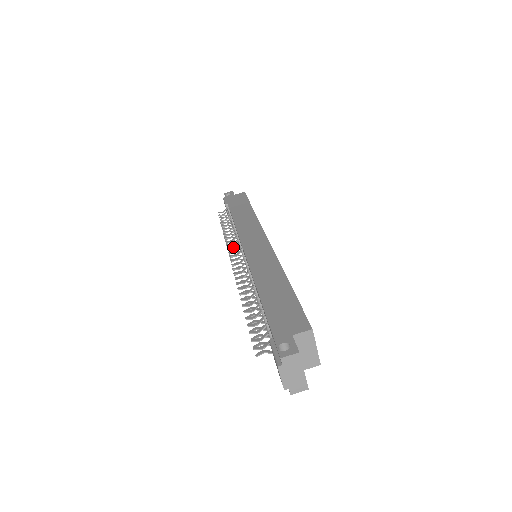
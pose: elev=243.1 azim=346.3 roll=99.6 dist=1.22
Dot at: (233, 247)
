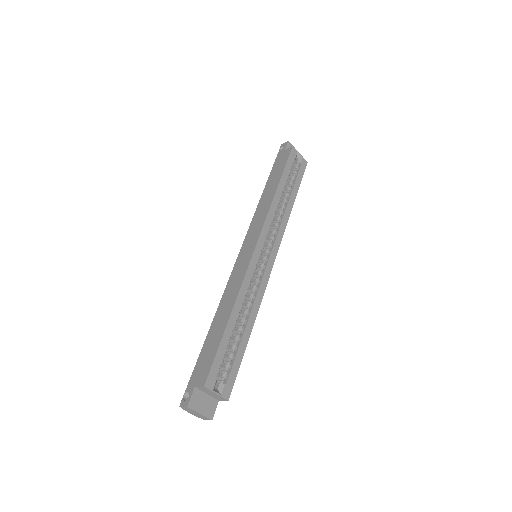
Dot at: occluded
